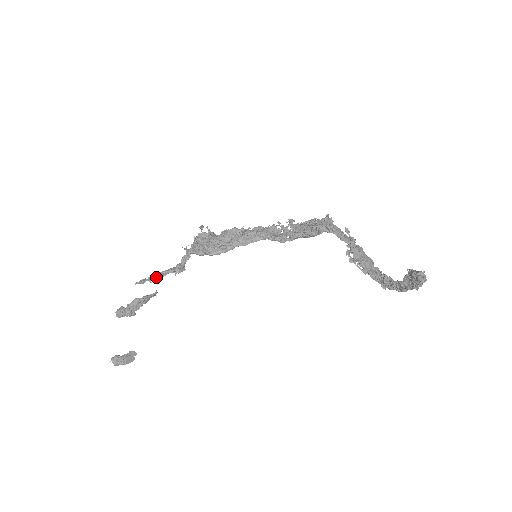
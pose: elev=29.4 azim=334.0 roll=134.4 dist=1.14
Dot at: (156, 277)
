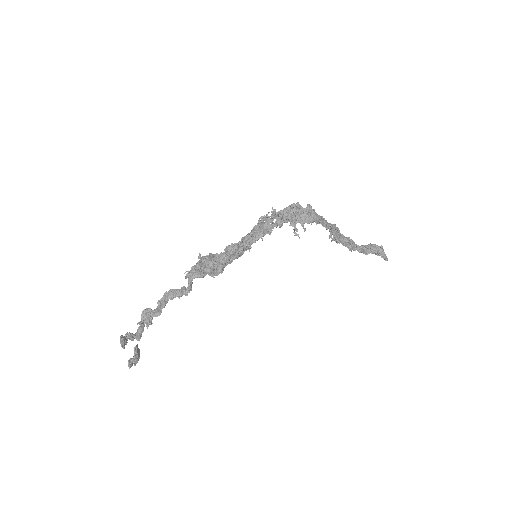
Dot at: occluded
